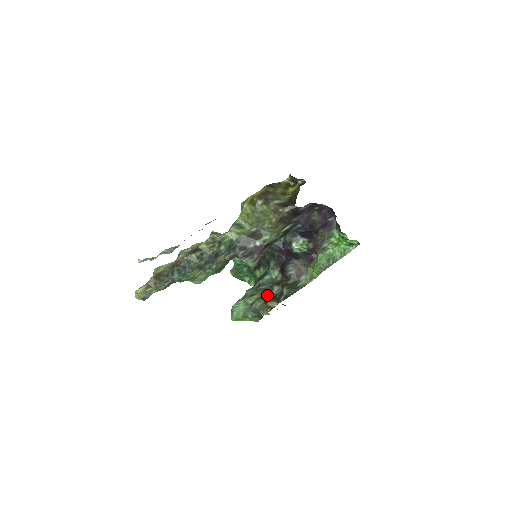
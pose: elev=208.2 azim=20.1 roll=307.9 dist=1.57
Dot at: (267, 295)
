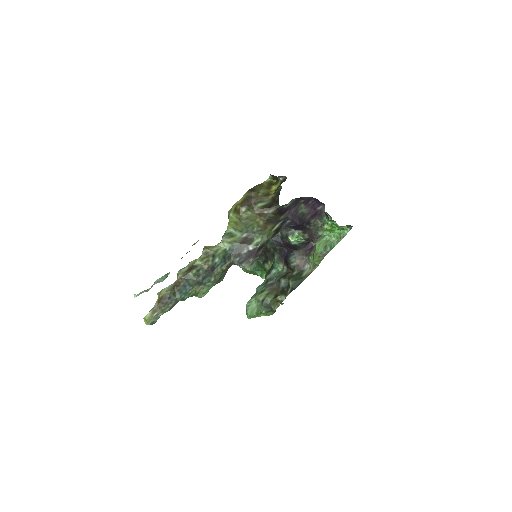
Dot at: (276, 289)
